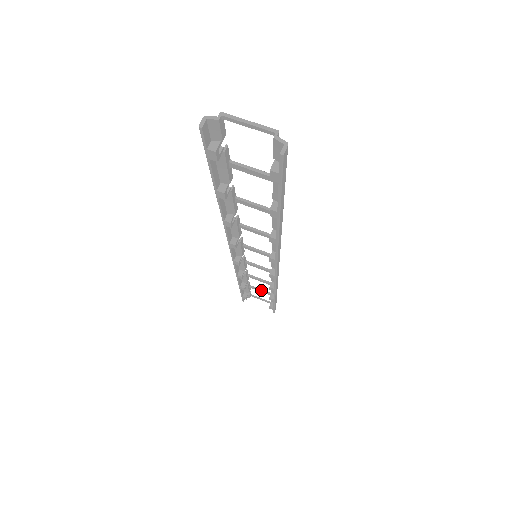
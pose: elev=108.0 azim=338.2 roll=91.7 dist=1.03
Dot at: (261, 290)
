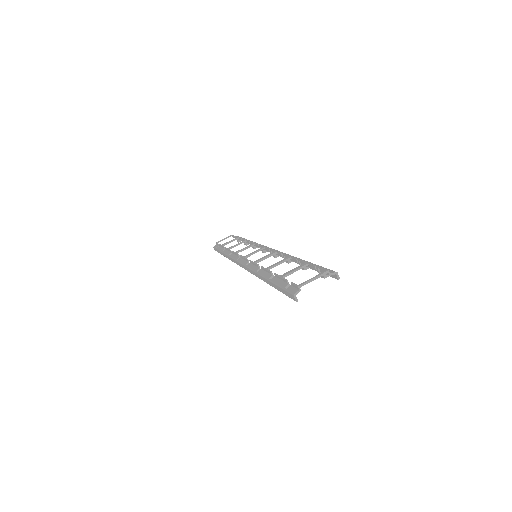
Dot at: occluded
